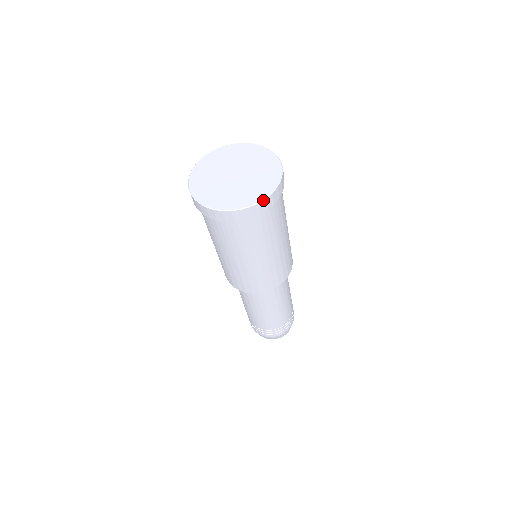
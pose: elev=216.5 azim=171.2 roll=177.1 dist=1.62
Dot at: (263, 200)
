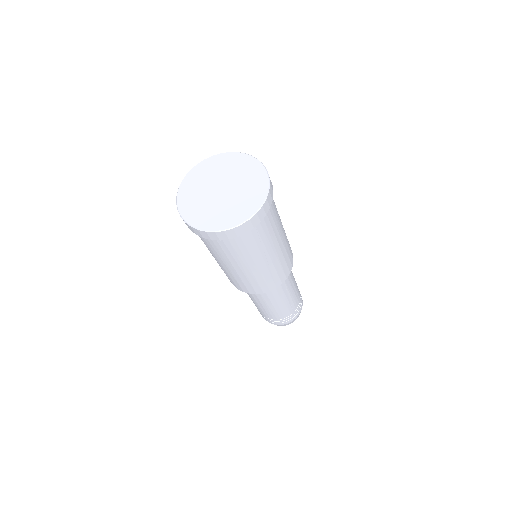
Dot at: (269, 186)
